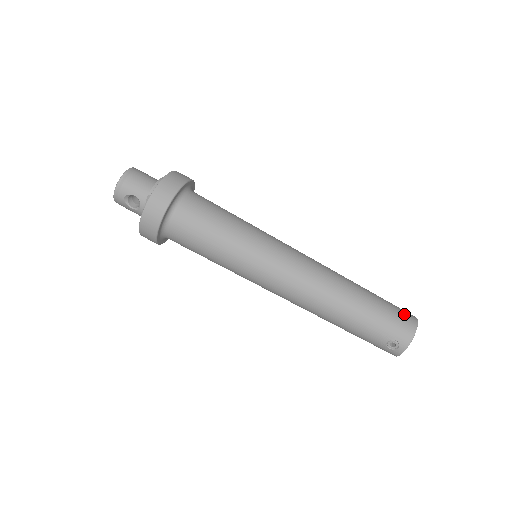
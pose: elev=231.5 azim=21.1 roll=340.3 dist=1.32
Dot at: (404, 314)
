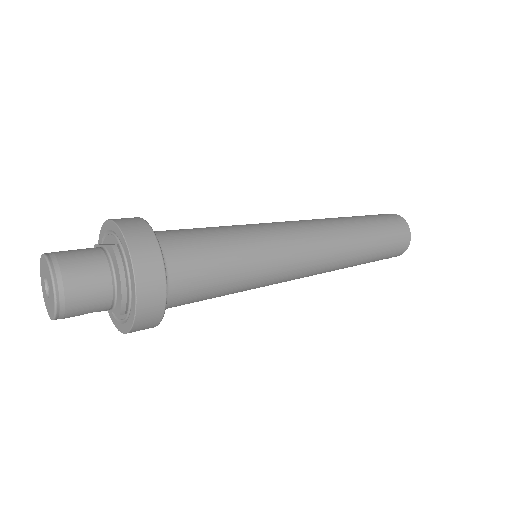
Dot at: (401, 236)
